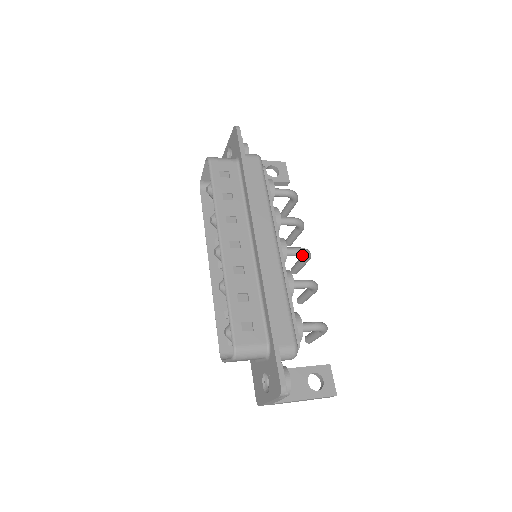
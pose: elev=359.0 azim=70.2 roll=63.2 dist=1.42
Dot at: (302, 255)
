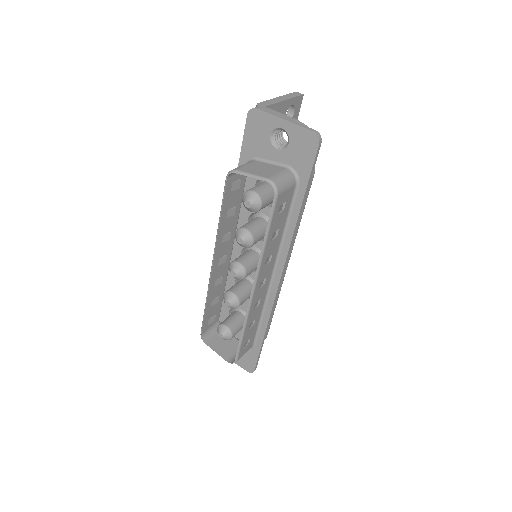
Dot at: occluded
